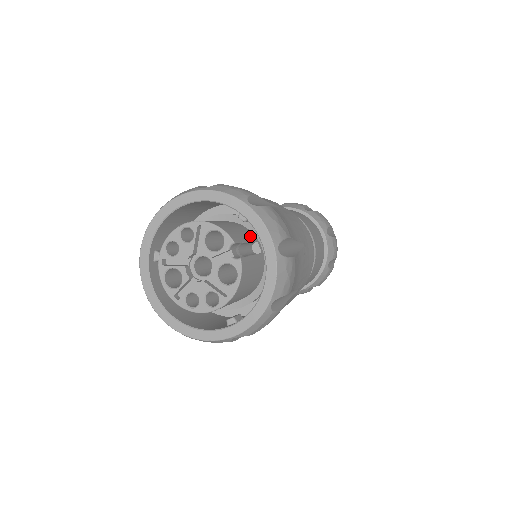
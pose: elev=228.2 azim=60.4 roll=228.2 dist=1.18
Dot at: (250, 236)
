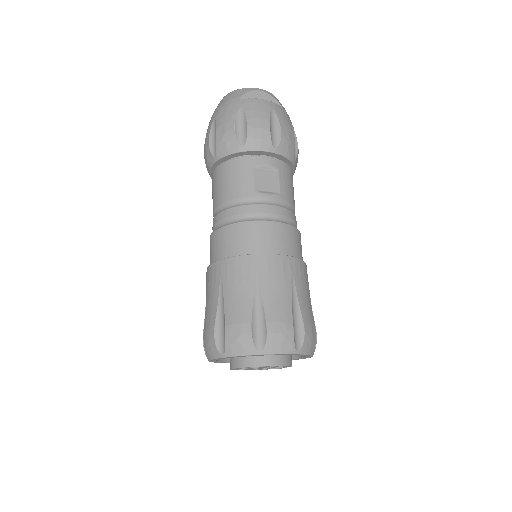
Dot at: occluded
